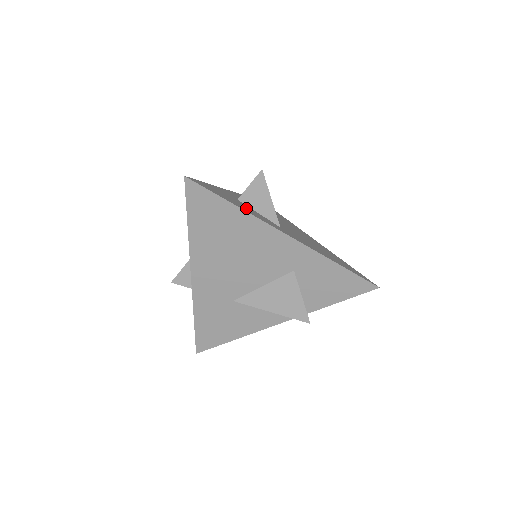
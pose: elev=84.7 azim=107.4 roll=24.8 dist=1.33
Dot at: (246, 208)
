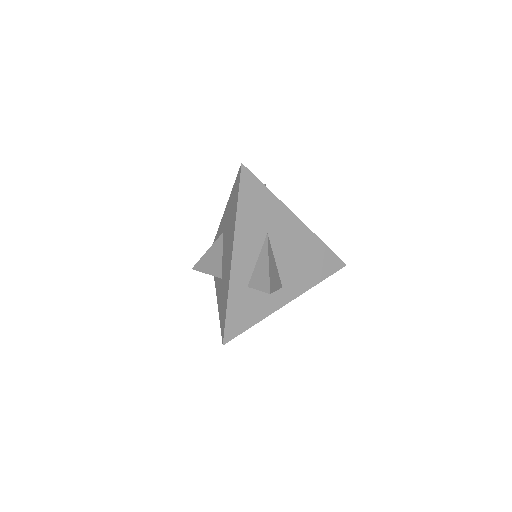
Dot at: (259, 304)
